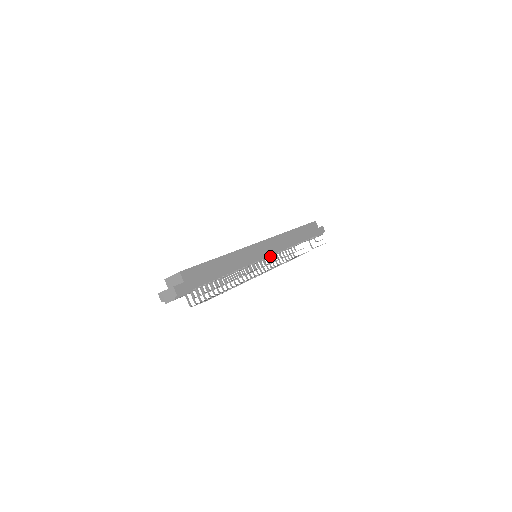
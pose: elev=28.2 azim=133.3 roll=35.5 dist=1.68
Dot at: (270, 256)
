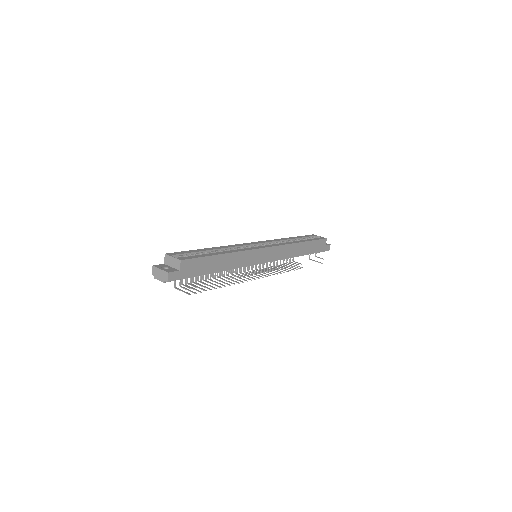
Dot at: occluded
